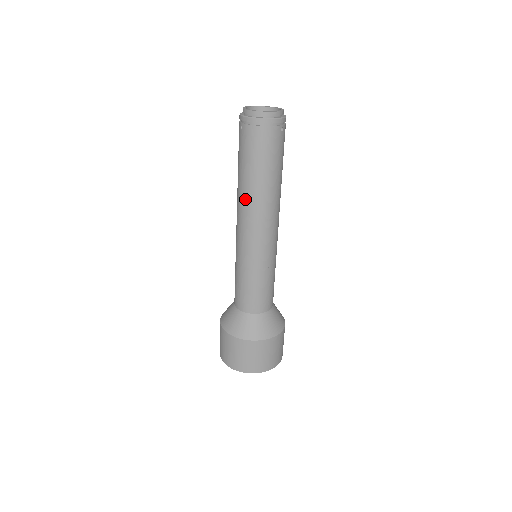
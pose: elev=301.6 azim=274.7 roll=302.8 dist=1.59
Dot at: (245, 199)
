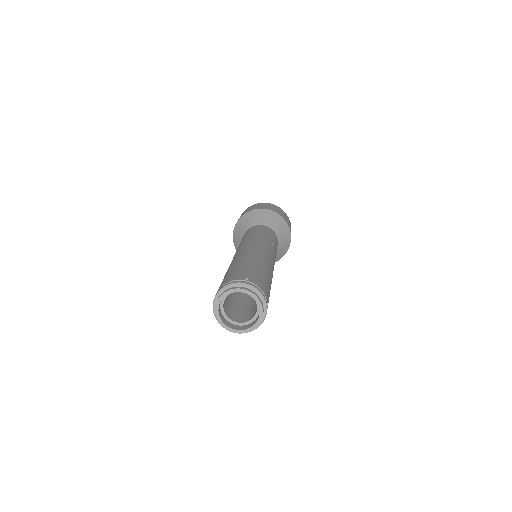
Dot at: occluded
